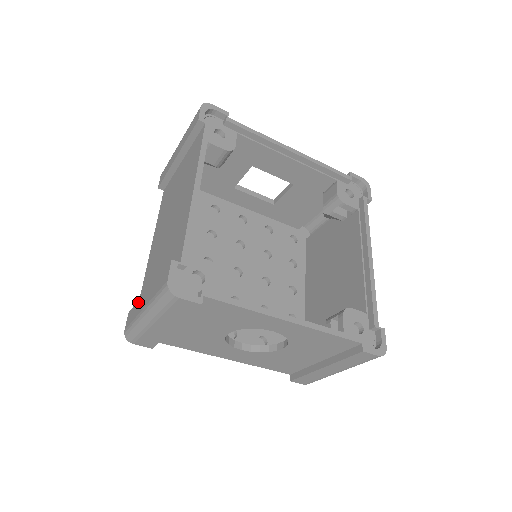
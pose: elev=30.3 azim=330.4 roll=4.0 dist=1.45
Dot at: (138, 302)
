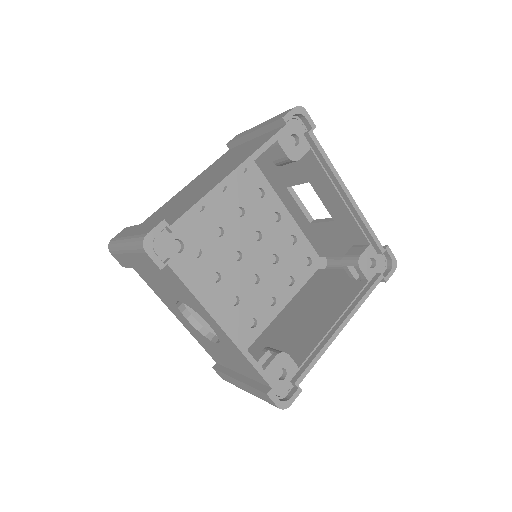
Dot at: (132, 227)
